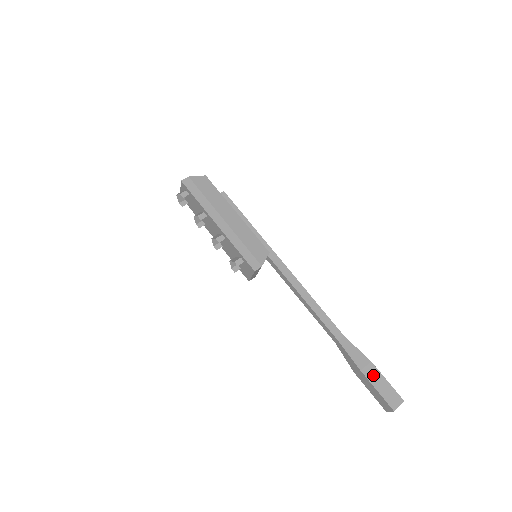
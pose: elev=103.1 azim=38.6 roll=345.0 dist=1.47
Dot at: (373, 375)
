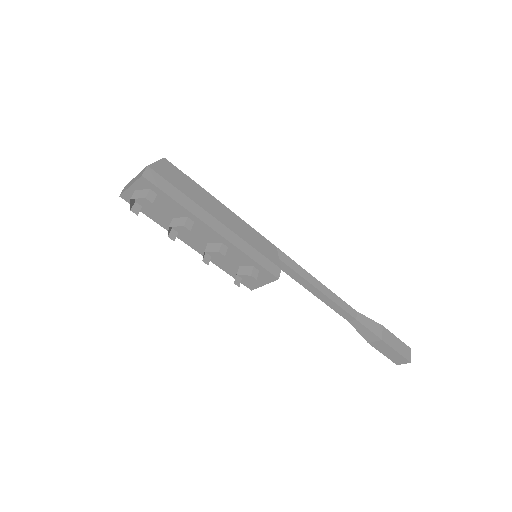
Dot at: (389, 338)
